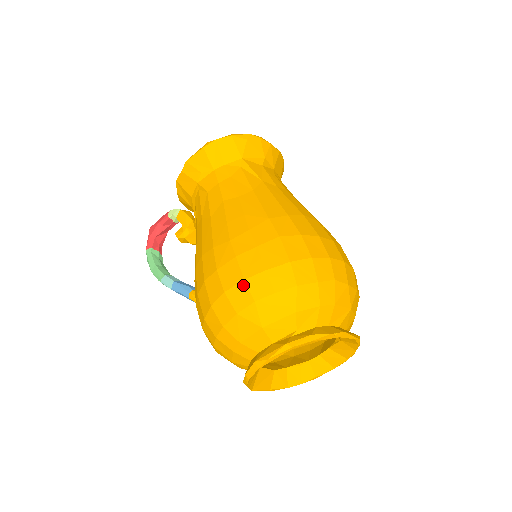
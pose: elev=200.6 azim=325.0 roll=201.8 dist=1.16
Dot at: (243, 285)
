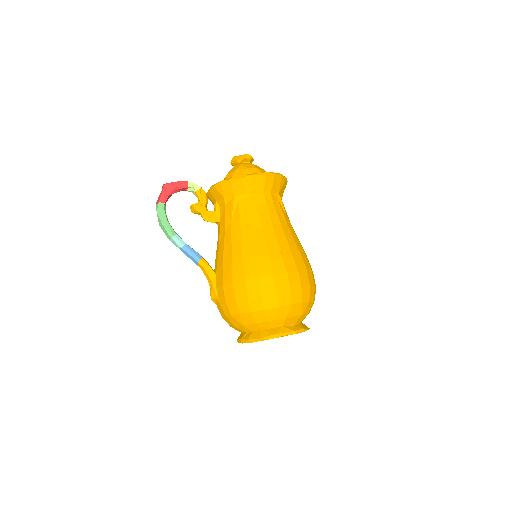
Dot at: (289, 293)
